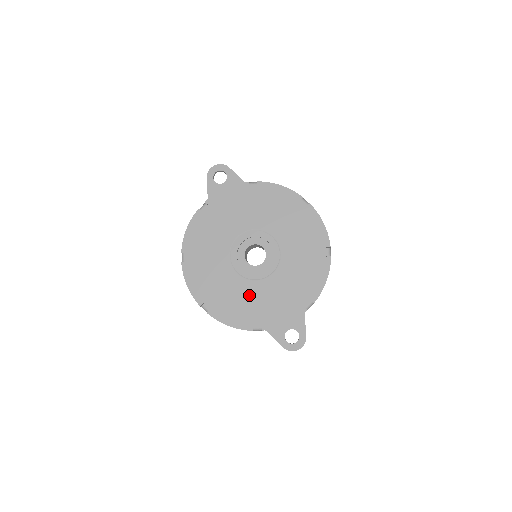
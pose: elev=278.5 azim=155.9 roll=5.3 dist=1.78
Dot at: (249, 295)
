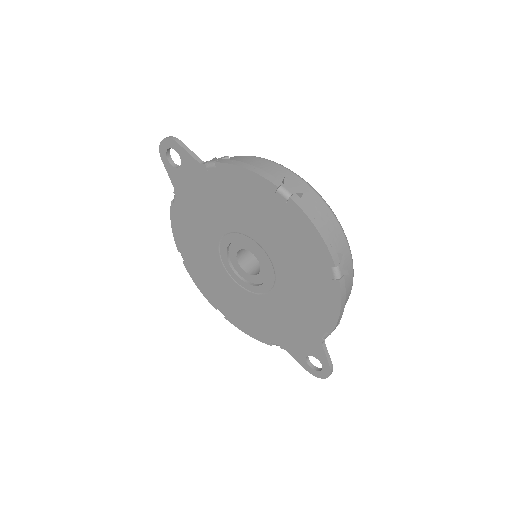
Dot at: (256, 309)
